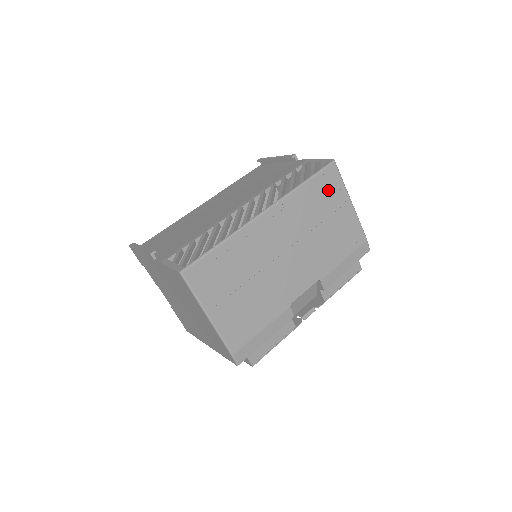
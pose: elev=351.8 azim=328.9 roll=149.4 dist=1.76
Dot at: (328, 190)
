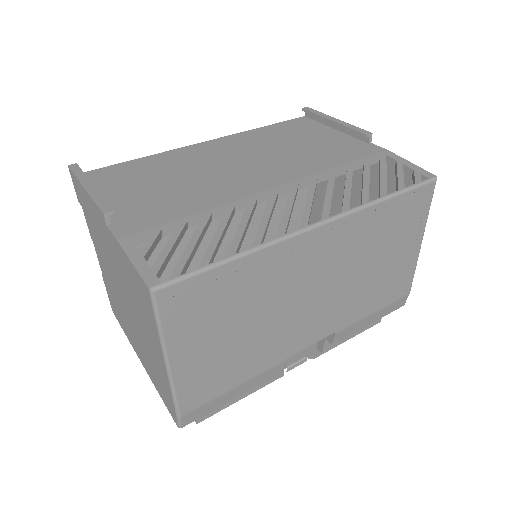
Dot at: (408, 217)
